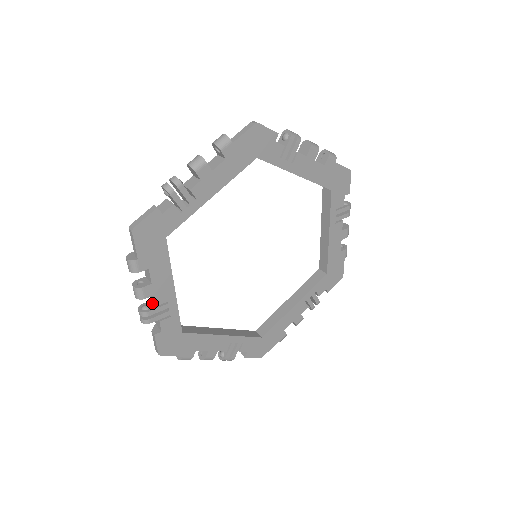
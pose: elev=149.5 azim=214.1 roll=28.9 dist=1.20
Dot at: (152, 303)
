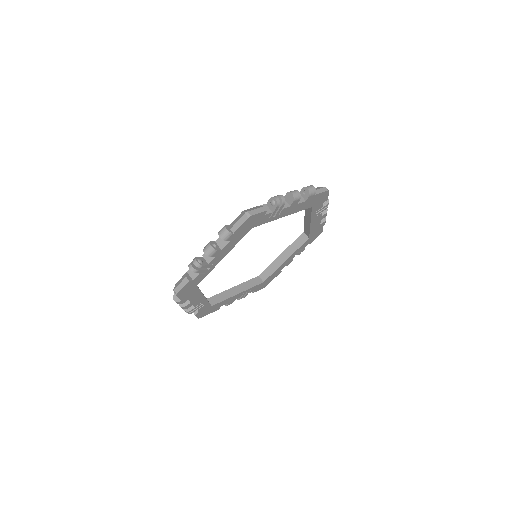
Dot at: (203, 259)
